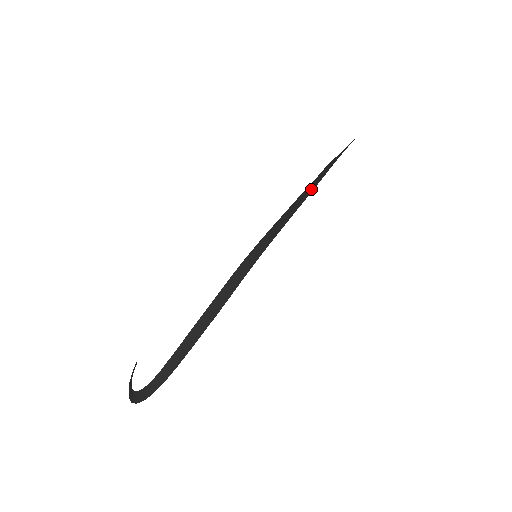
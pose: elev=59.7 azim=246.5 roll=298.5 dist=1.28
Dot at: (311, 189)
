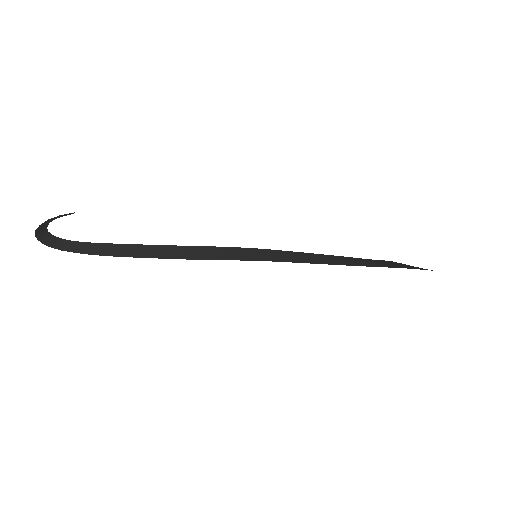
Dot at: (356, 263)
